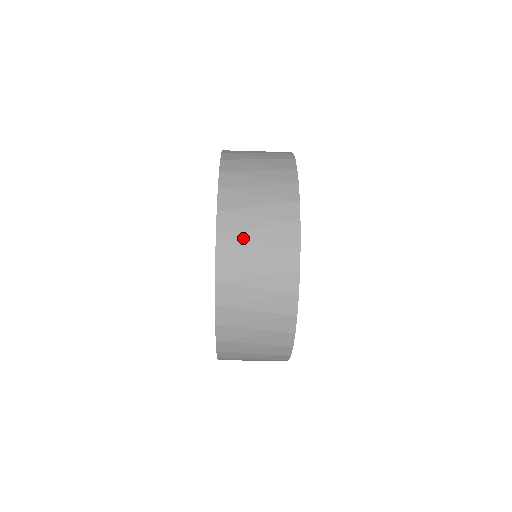
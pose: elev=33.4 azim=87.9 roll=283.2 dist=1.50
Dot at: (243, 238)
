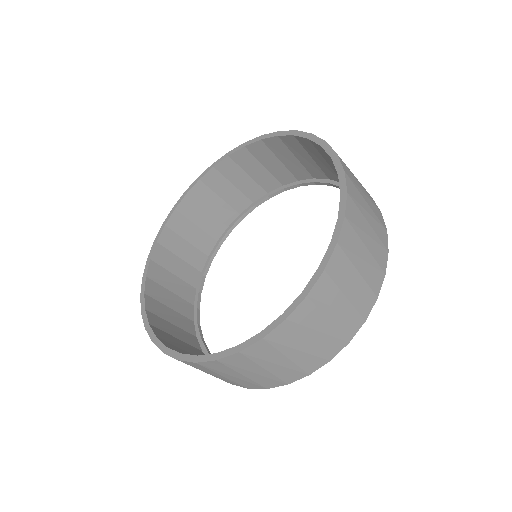
Dot at: (362, 213)
